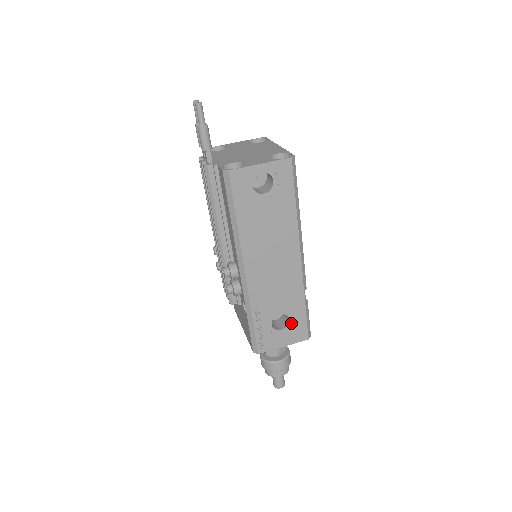
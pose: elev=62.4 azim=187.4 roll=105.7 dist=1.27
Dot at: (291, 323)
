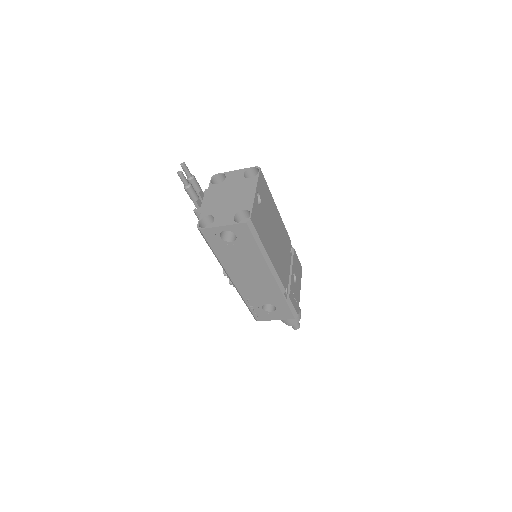
Dot at: (278, 309)
